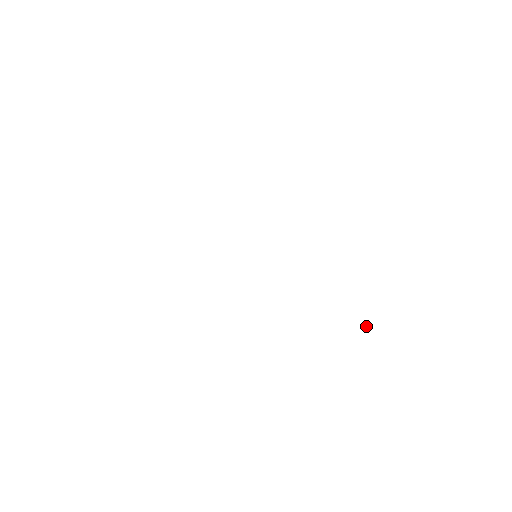
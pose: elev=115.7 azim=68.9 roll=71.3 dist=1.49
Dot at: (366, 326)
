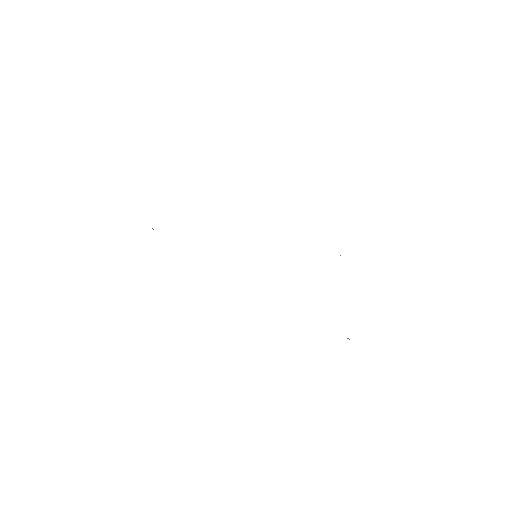
Dot at: (349, 339)
